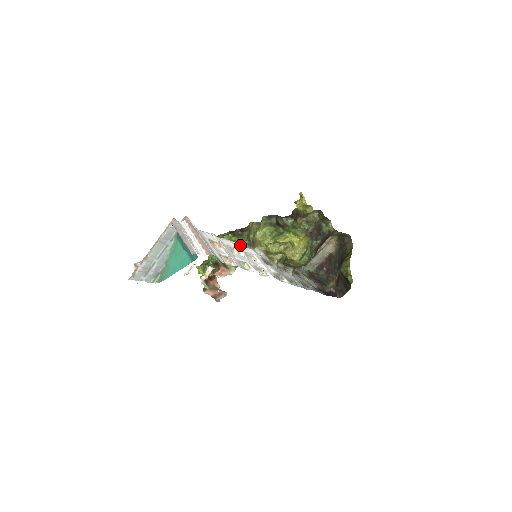
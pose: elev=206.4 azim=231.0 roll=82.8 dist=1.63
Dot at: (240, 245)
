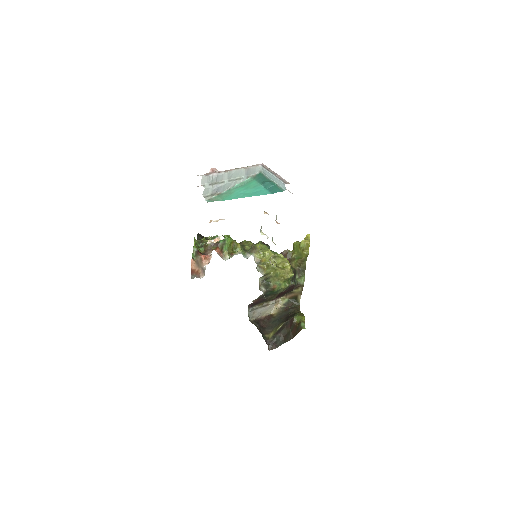
Dot at: occluded
